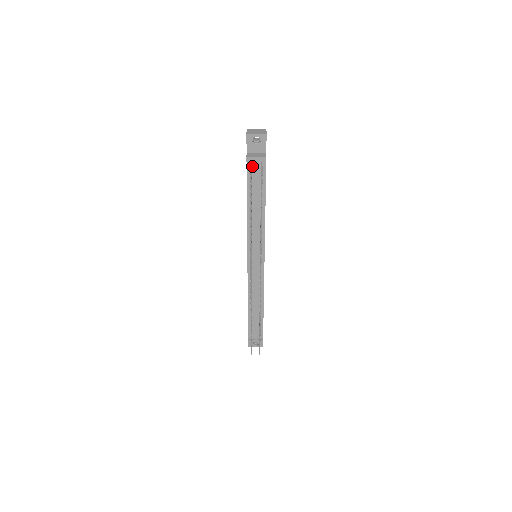
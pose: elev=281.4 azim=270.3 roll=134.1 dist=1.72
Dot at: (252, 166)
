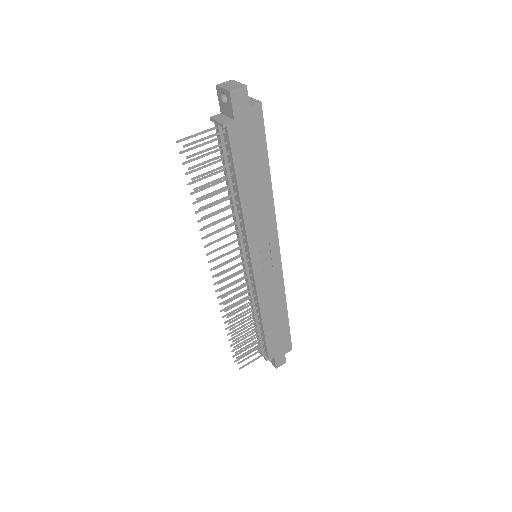
Dot at: occluded
